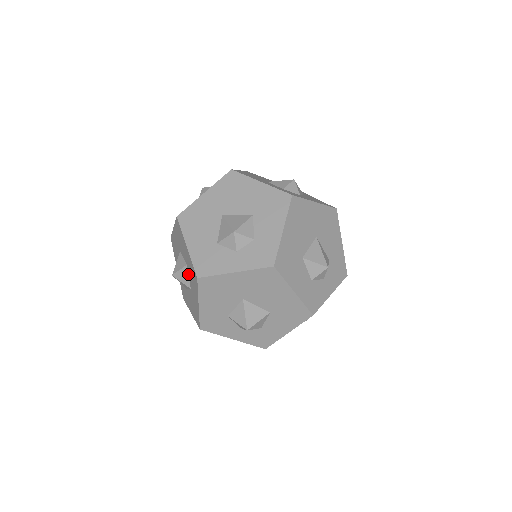
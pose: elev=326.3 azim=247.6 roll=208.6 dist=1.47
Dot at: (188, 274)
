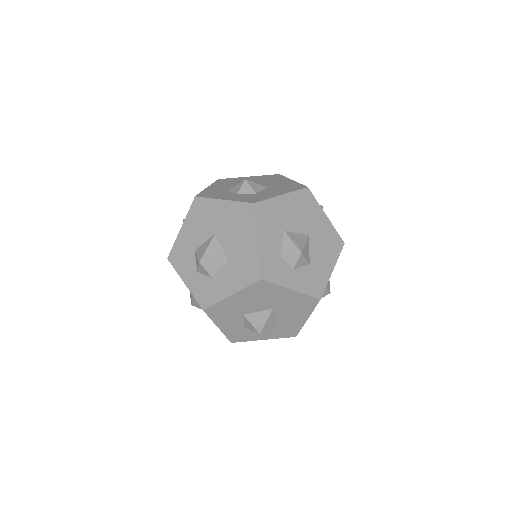
Dot at: occluded
